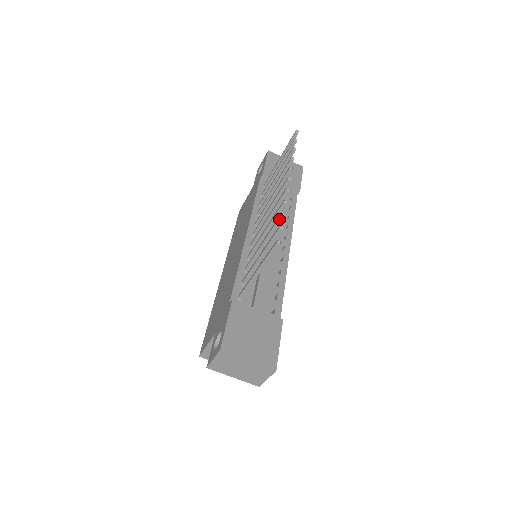
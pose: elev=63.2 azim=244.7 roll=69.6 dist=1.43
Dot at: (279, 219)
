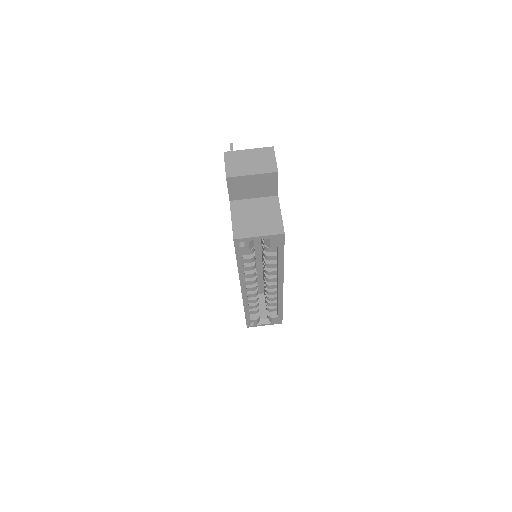
Dot at: occluded
